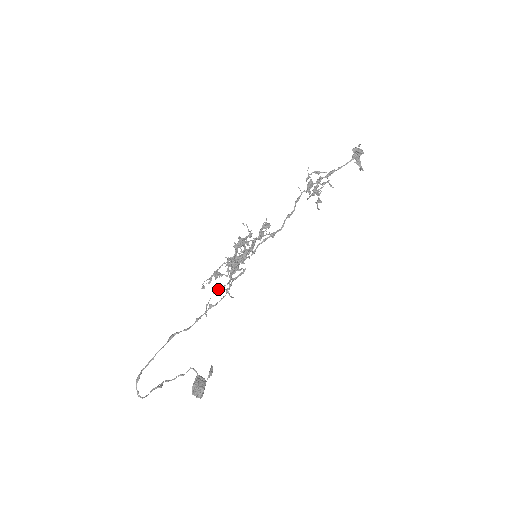
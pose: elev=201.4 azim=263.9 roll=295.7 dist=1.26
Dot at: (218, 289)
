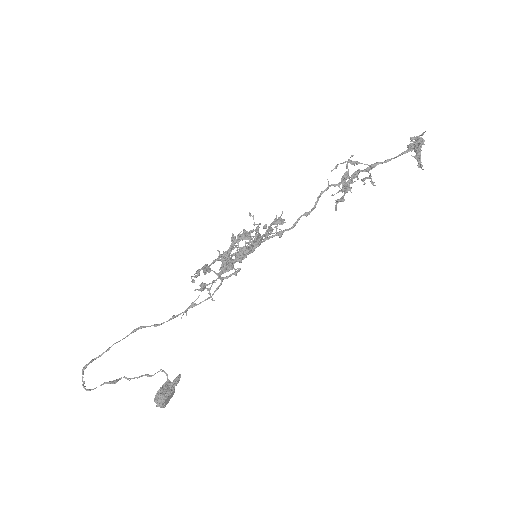
Dot at: (202, 286)
